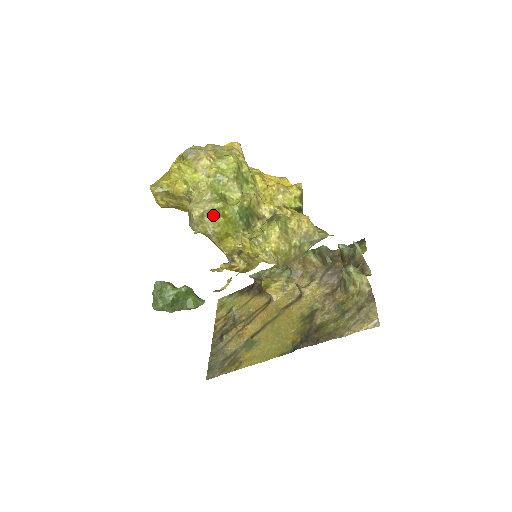
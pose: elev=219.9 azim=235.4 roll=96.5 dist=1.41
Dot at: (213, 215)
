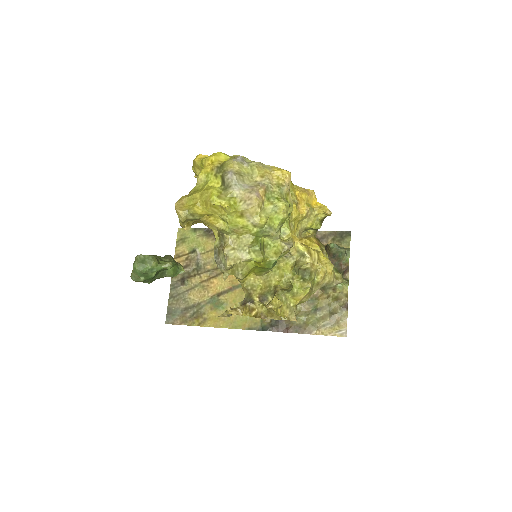
Dot at: occluded
